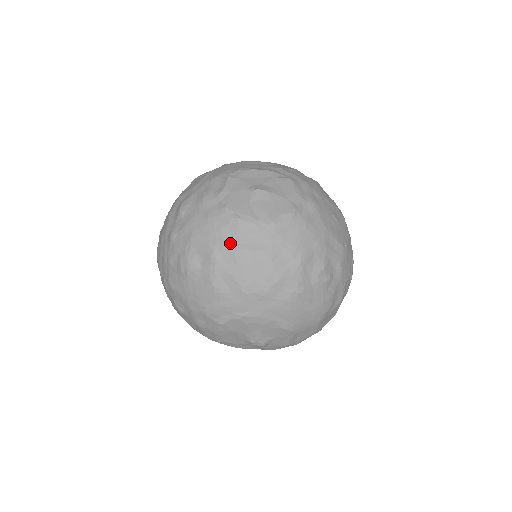
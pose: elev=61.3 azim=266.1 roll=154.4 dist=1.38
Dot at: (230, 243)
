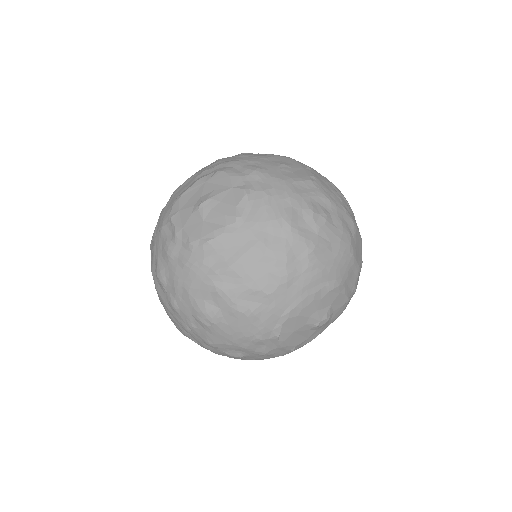
Dot at: (220, 267)
